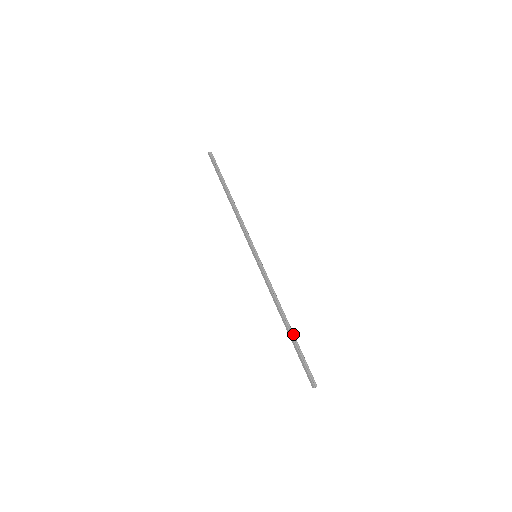
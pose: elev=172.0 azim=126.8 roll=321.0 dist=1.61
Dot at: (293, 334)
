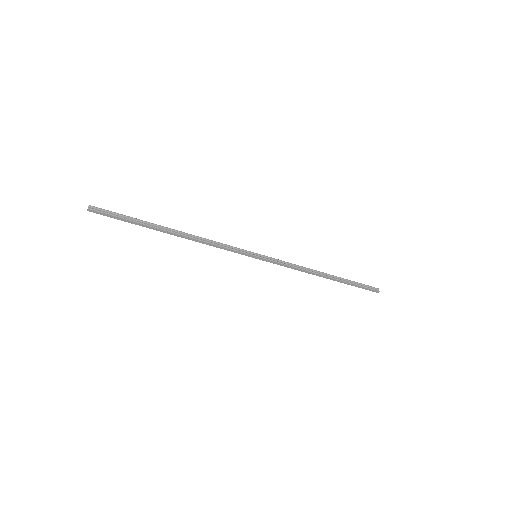
Dot at: (338, 278)
